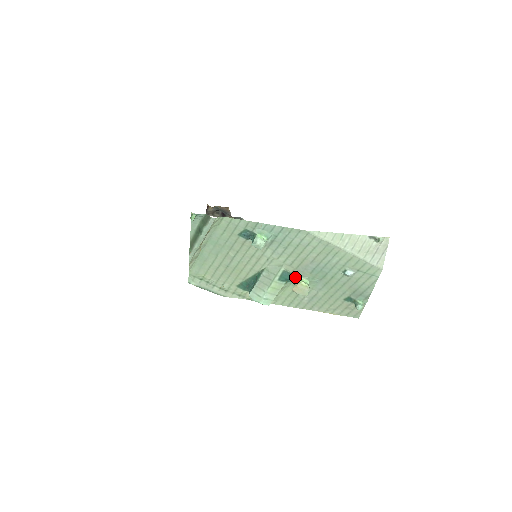
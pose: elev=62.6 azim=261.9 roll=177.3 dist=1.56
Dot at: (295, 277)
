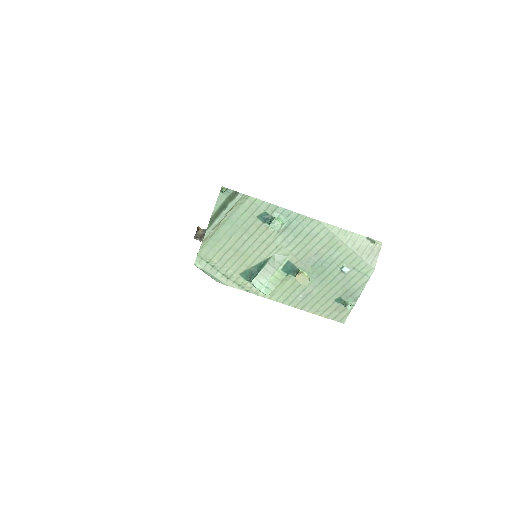
Dot at: (297, 269)
